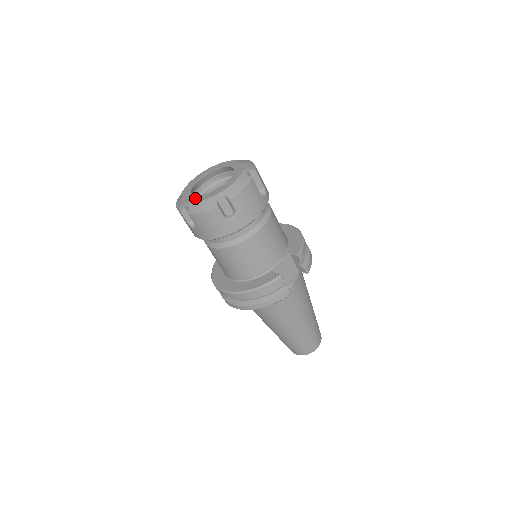
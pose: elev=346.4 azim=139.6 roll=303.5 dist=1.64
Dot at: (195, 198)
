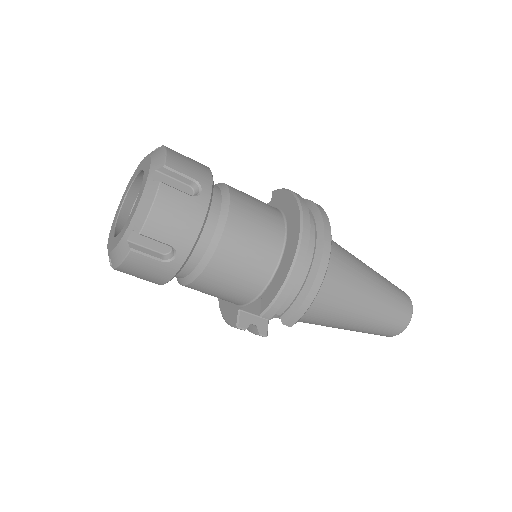
Dot at: (112, 226)
